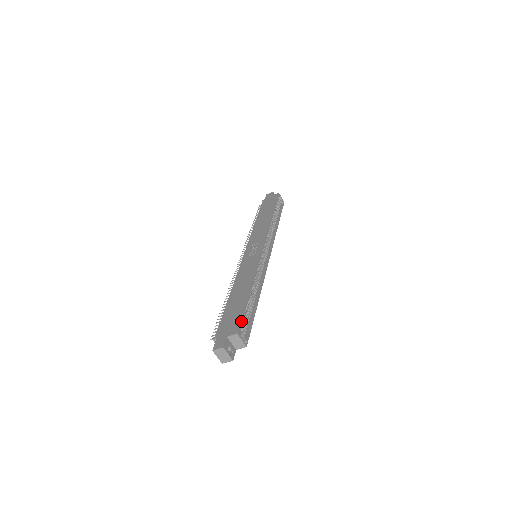
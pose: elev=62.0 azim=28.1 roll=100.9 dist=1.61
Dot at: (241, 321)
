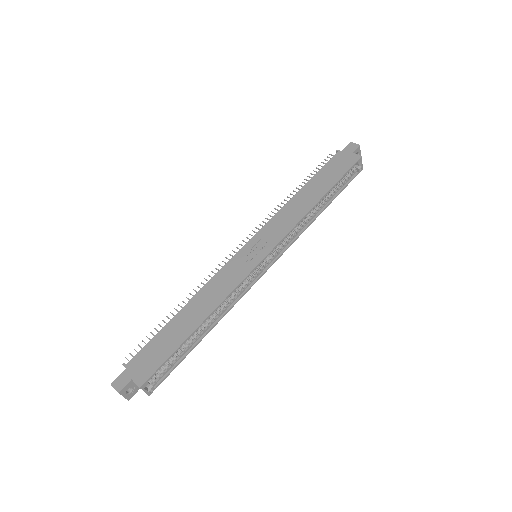
Dot at: (156, 371)
